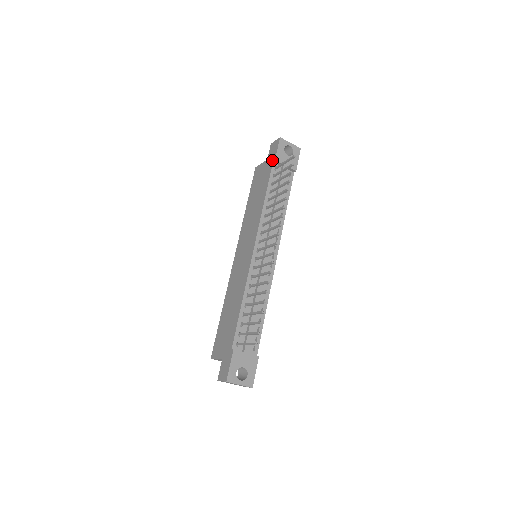
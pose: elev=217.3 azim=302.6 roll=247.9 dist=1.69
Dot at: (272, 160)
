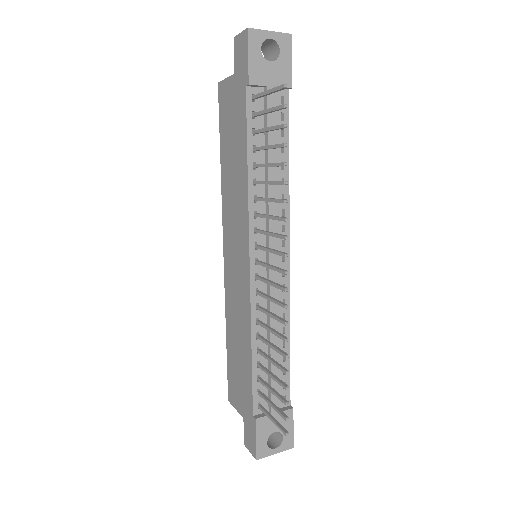
Dot at: (243, 81)
